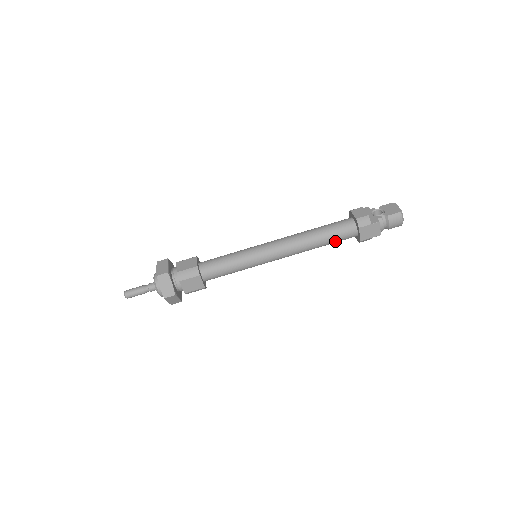
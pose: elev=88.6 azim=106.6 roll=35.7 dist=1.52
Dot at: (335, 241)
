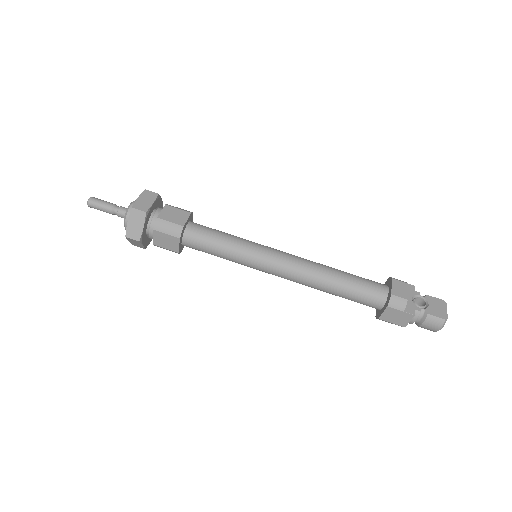
Dot at: (351, 299)
